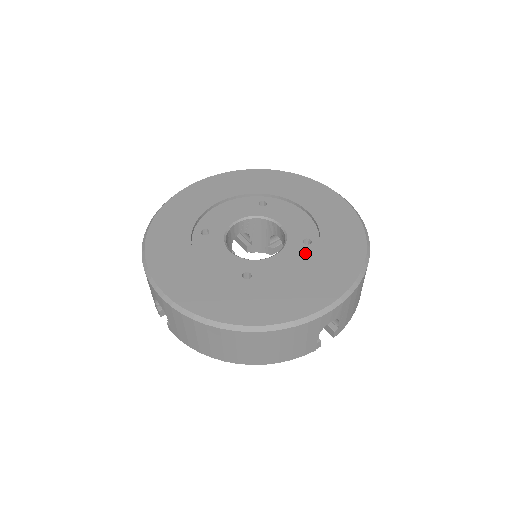
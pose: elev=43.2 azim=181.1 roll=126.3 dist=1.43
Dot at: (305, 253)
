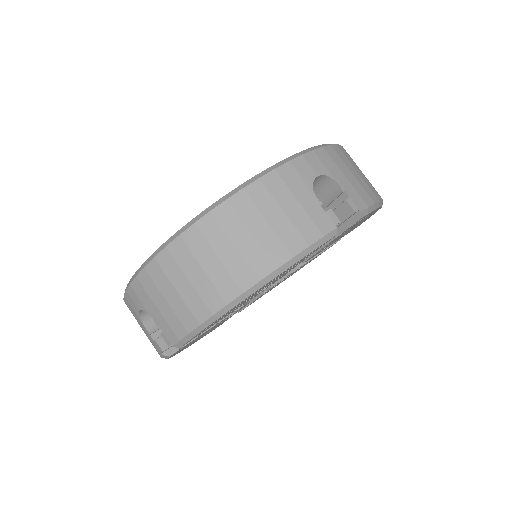
Dot at: occluded
